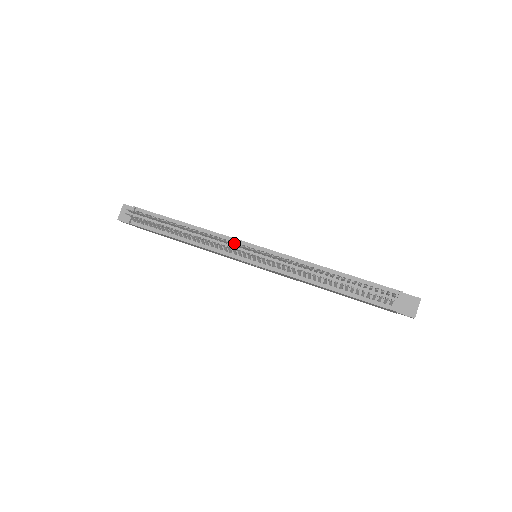
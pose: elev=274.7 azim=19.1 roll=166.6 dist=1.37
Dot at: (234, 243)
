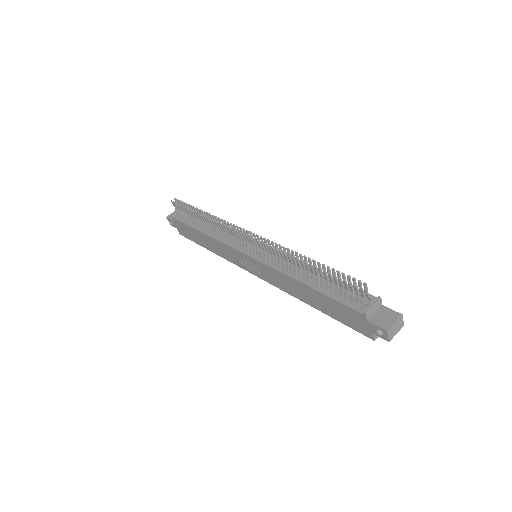
Dot at: (239, 228)
